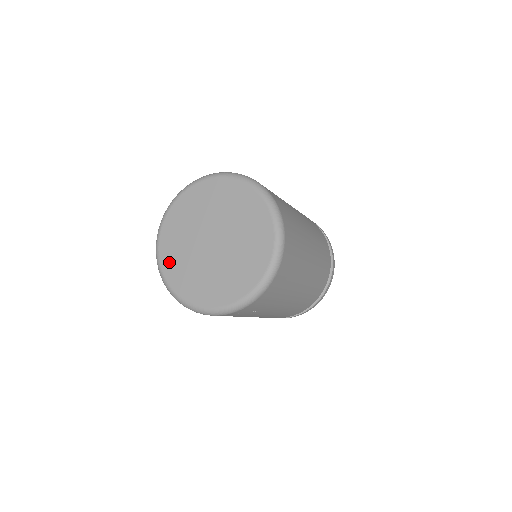
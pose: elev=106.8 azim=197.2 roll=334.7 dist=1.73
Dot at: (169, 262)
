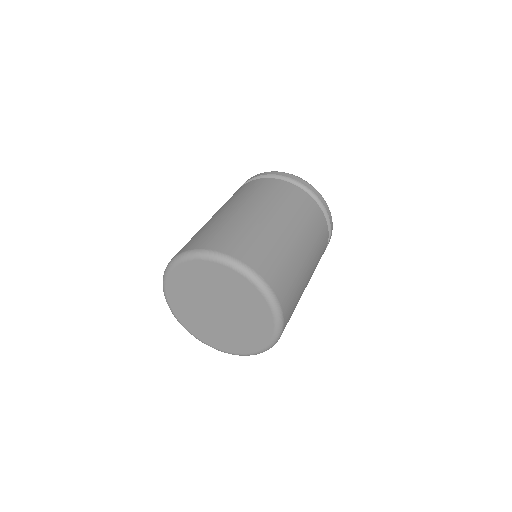
Dot at: (176, 303)
